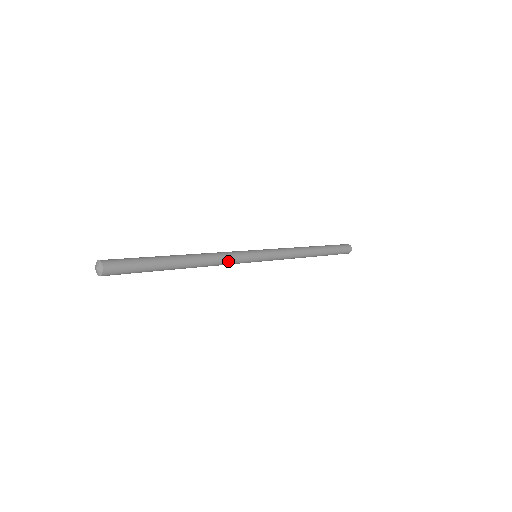
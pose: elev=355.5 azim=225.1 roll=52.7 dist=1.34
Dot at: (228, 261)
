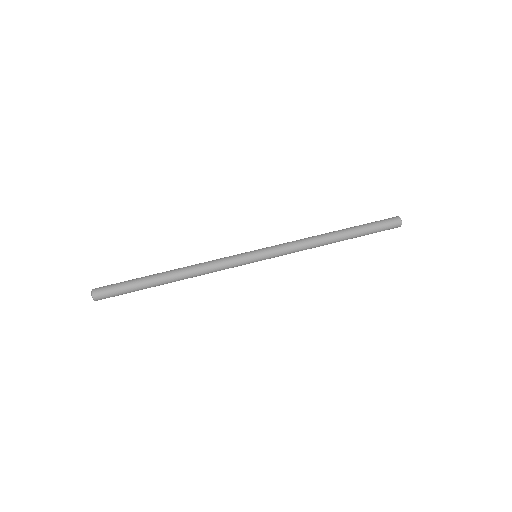
Dot at: occluded
